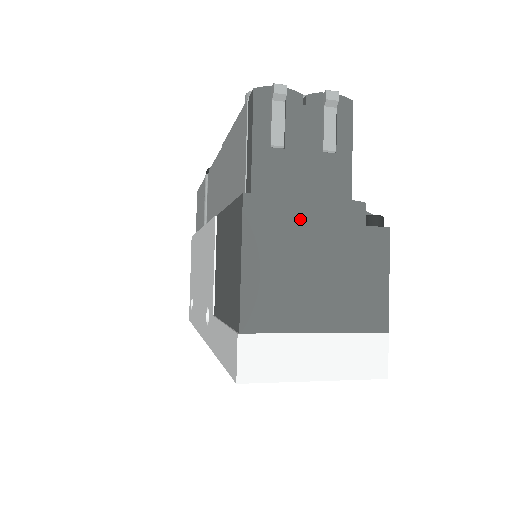
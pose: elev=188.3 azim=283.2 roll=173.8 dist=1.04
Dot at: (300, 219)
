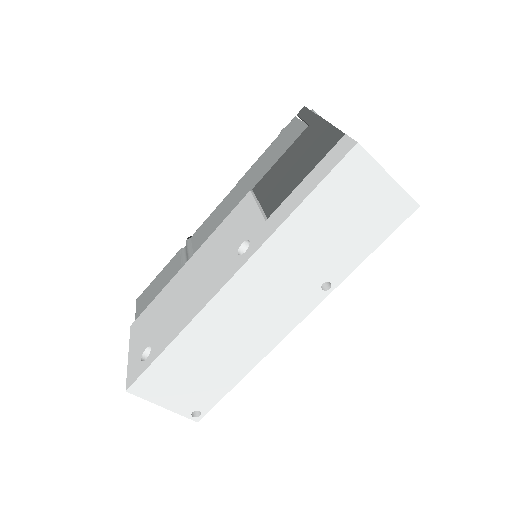
Dot at: occluded
